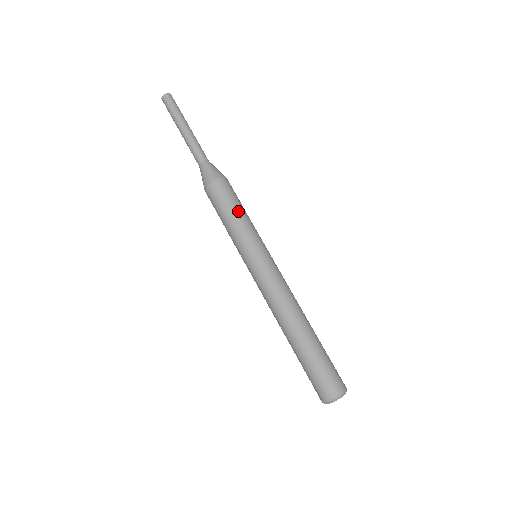
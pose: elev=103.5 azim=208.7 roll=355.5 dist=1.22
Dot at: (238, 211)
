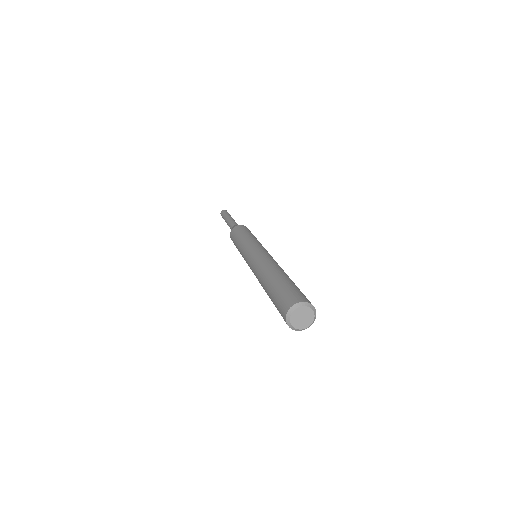
Dot at: (253, 235)
